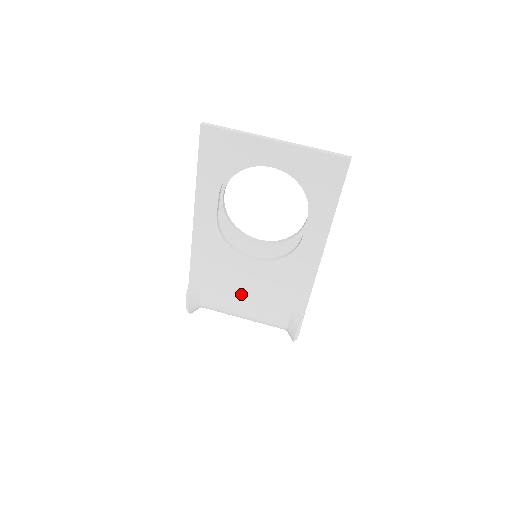
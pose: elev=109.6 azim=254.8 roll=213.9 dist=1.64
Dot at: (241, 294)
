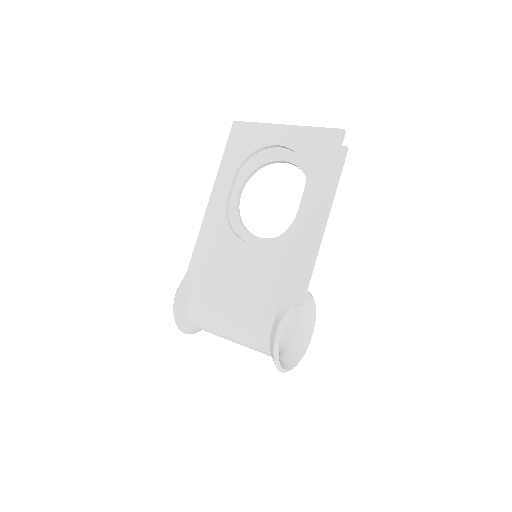
Dot at: (230, 288)
